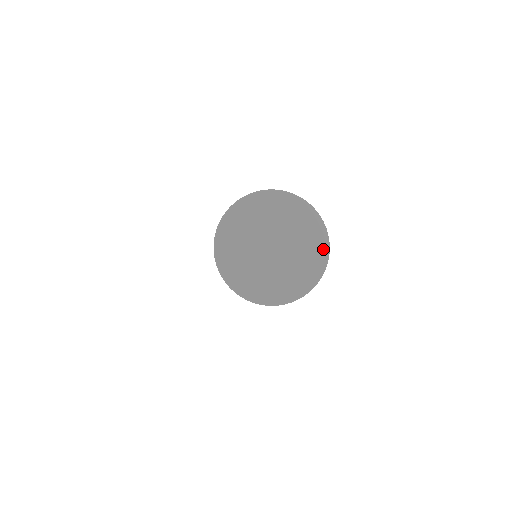
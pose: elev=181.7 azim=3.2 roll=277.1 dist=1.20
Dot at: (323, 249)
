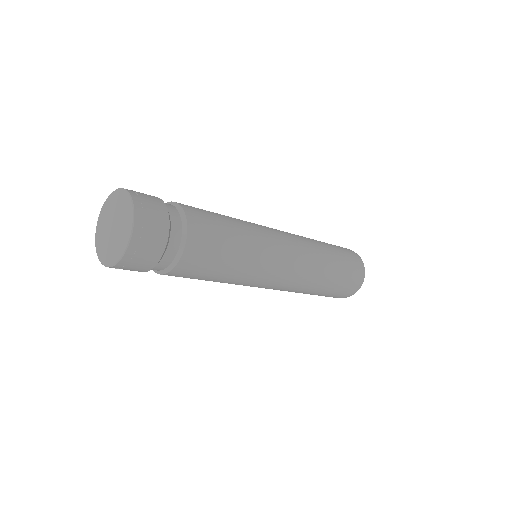
Dot at: (126, 197)
